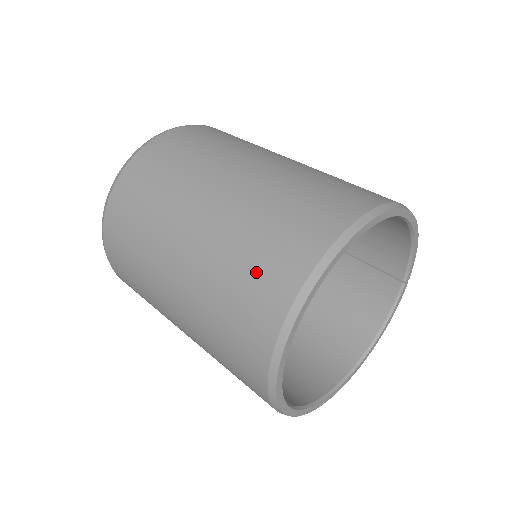
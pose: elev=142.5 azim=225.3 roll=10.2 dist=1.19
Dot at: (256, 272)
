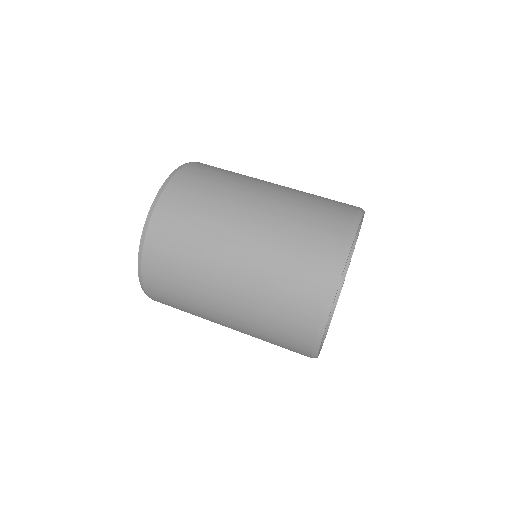
Dot at: (287, 319)
